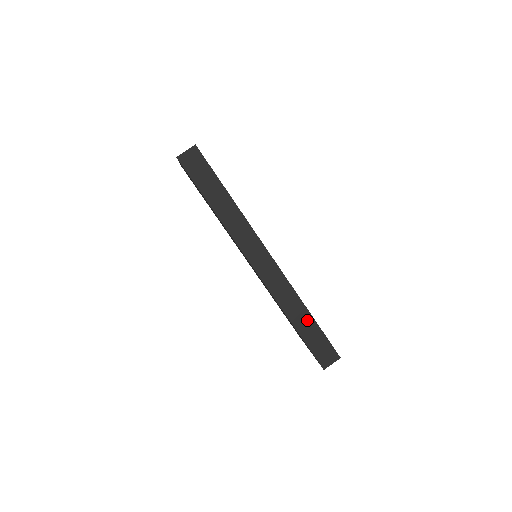
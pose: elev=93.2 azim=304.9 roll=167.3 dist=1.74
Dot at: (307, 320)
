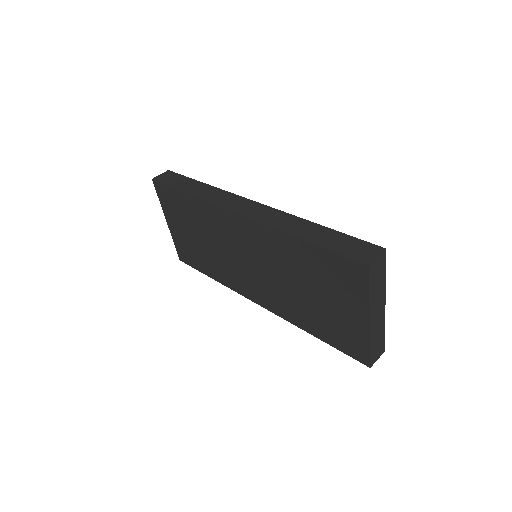
Dot at: (317, 230)
